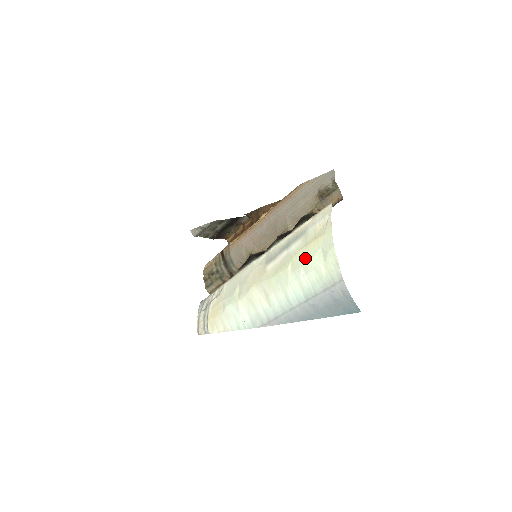
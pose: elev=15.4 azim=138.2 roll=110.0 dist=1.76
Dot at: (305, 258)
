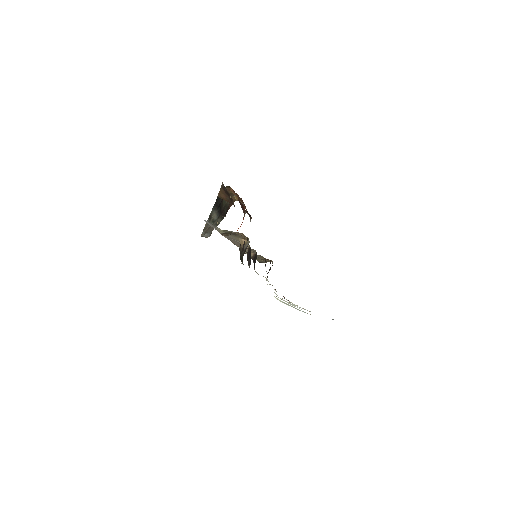
Dot at: occluded
